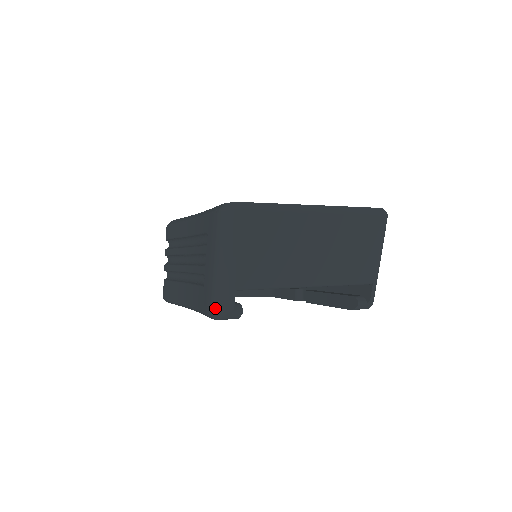
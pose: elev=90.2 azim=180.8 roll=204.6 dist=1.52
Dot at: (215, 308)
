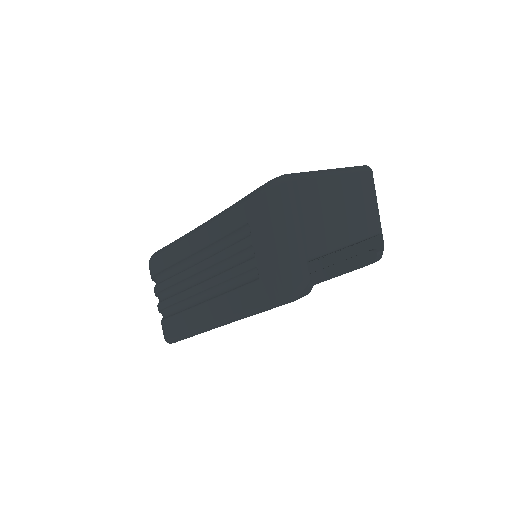
Dot at: (291, 288)
